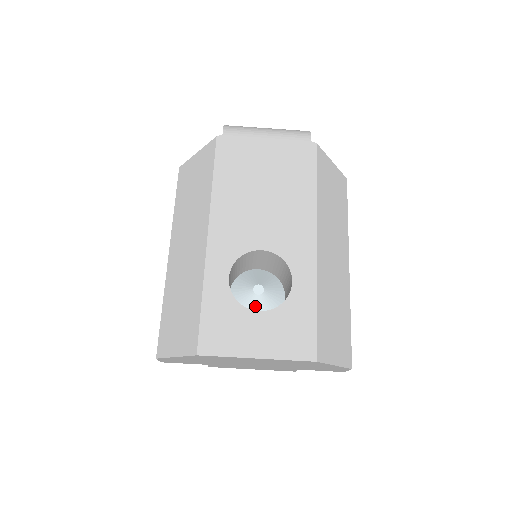
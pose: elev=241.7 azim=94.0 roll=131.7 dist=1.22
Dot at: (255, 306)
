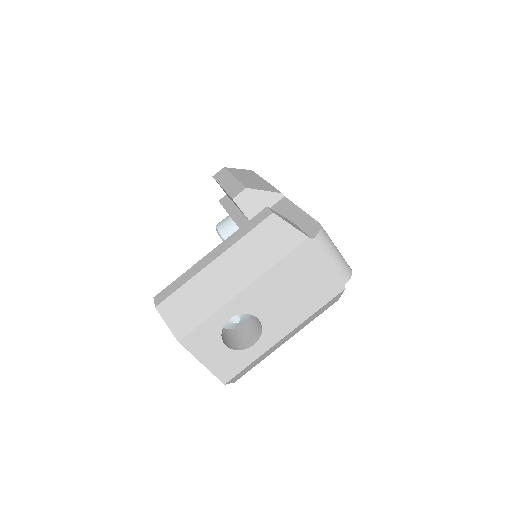
Dot at: (226, 322)
